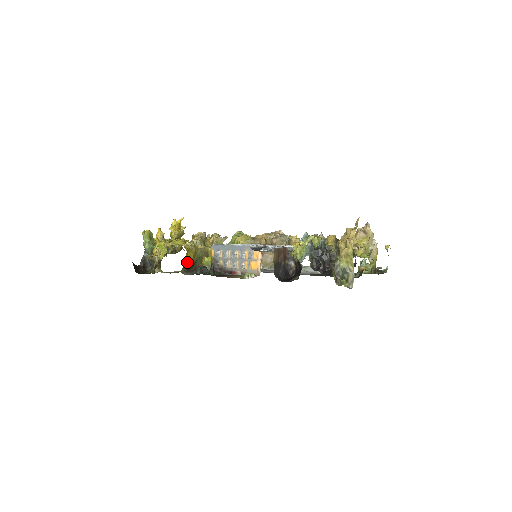
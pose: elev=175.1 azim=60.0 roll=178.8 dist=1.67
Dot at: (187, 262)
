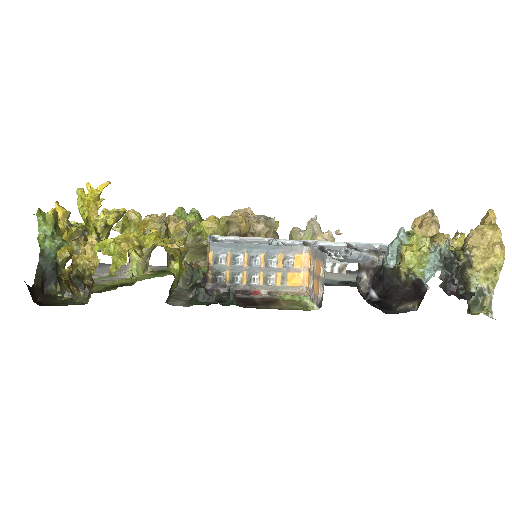
Dot at: (175, 280)
